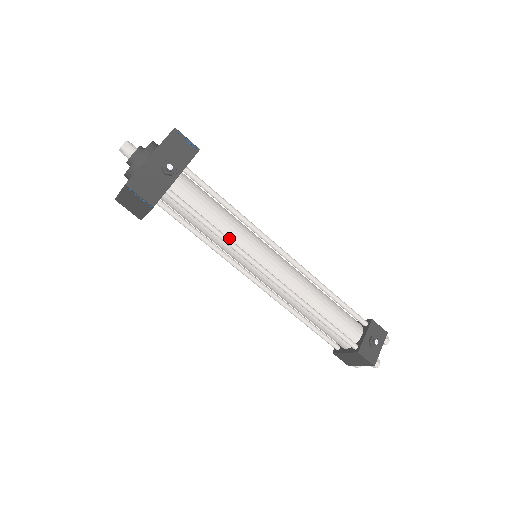
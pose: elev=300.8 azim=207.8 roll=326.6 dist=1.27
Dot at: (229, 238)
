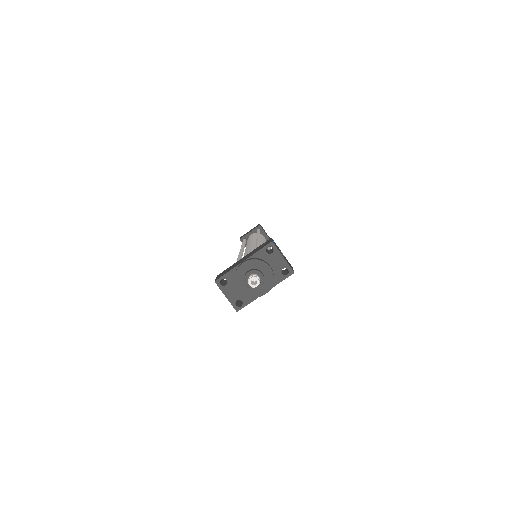
Dot at: occluded
